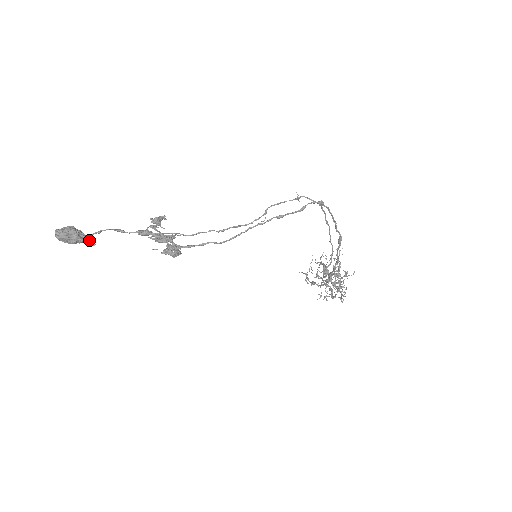
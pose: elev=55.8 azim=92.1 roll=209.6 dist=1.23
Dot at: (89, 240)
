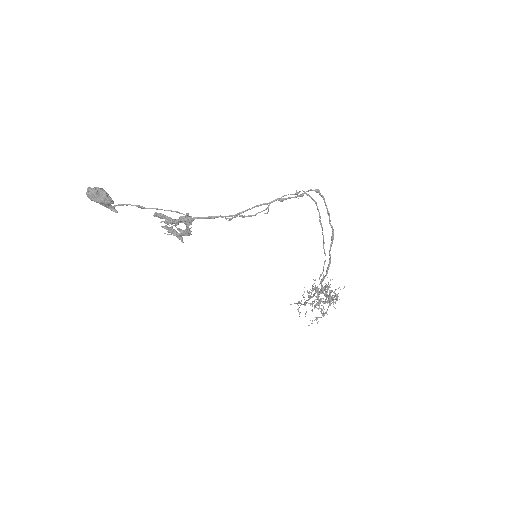
Dot at: (113, 207)
